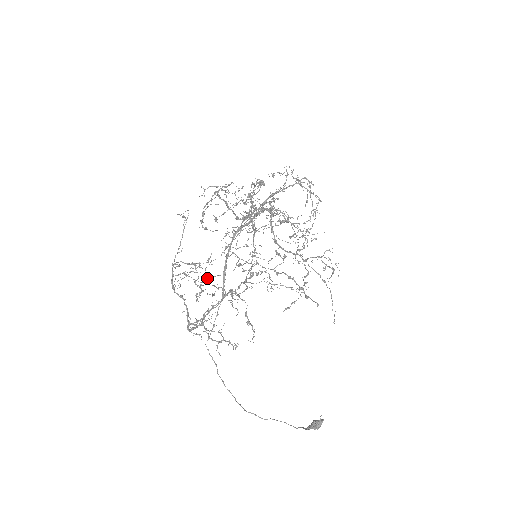
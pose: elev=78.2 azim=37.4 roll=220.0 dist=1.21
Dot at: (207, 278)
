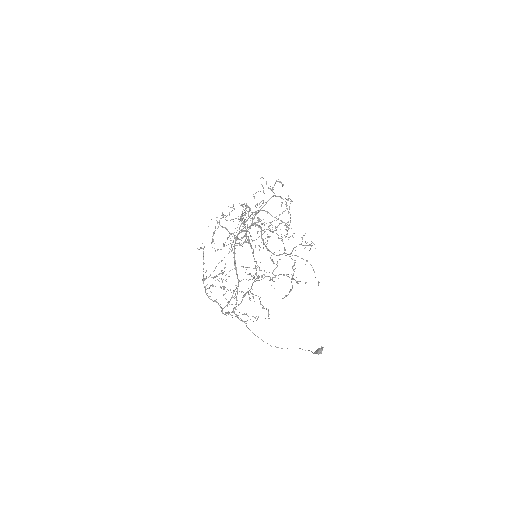
Dot at: occluded
